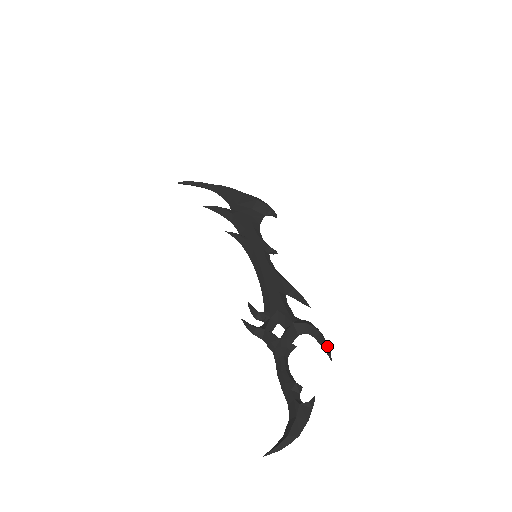
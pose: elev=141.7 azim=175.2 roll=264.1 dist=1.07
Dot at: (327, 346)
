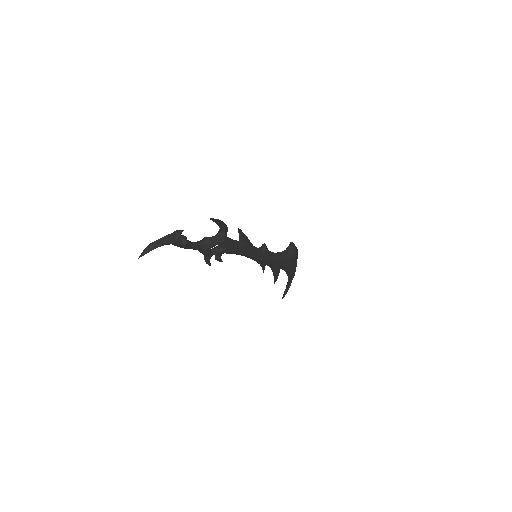
Dot at: (213, 219)
